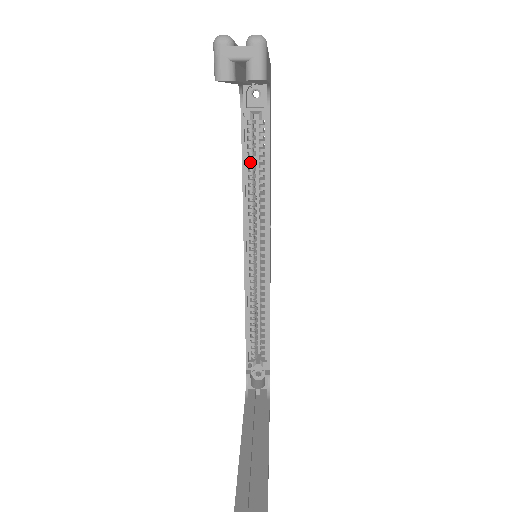
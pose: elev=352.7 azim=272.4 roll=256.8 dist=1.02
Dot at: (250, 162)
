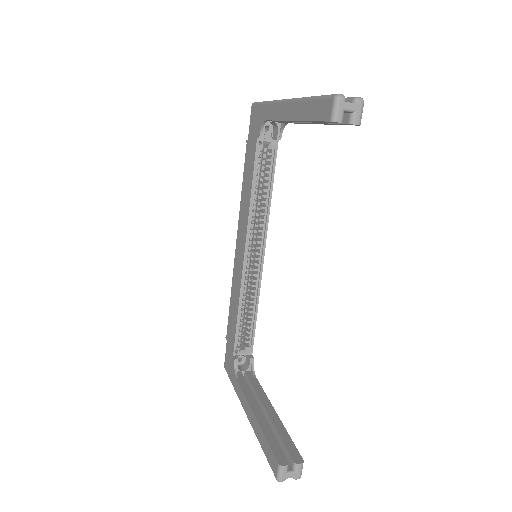
Dot at: (257, 180)
